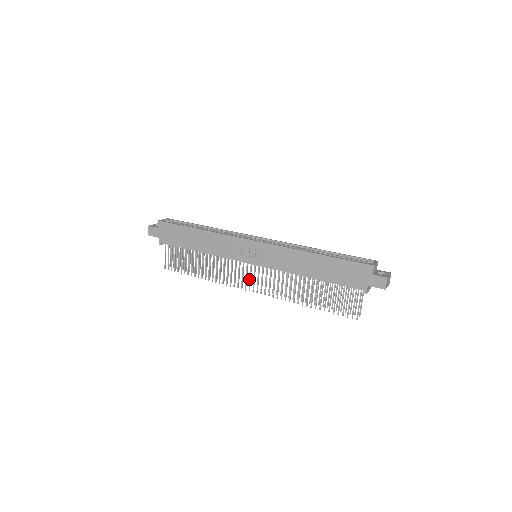
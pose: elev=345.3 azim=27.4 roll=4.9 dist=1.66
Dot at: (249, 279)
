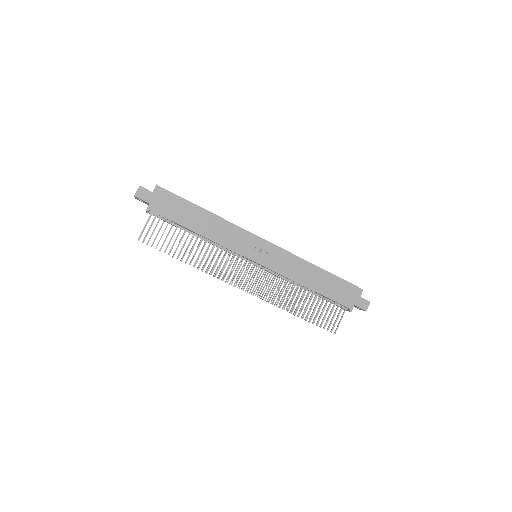
Dot at: (244, 276)
